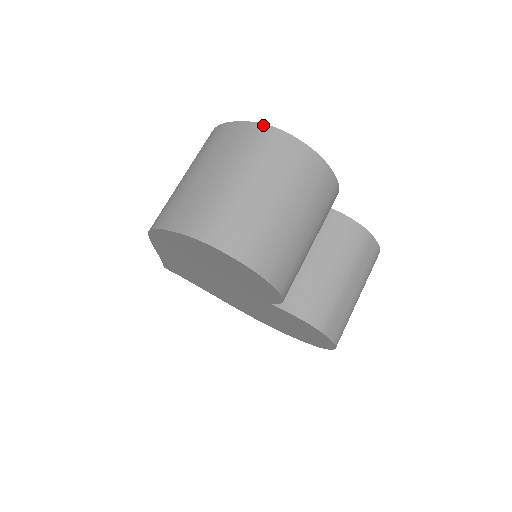
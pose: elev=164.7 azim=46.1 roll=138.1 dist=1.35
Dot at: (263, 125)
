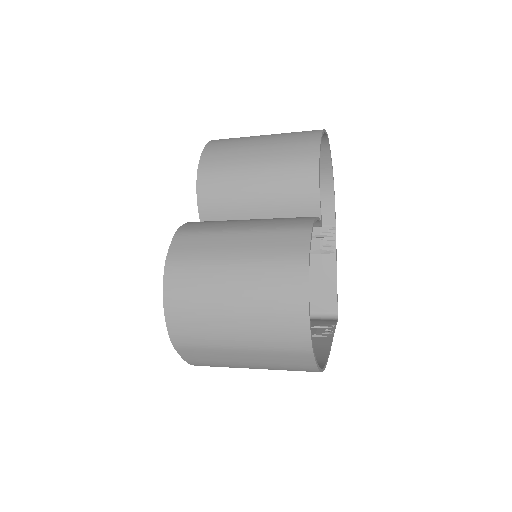
Dot at: (327, 139)
